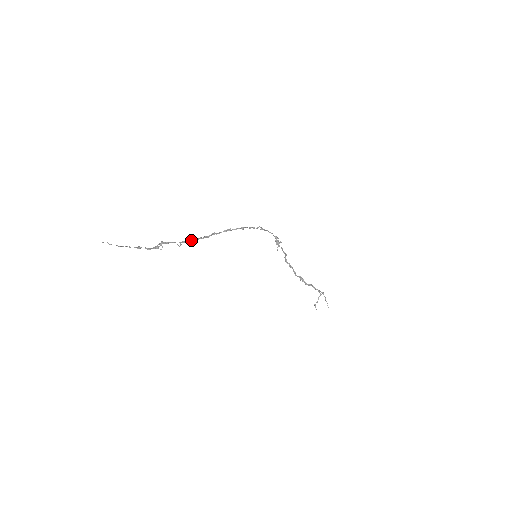
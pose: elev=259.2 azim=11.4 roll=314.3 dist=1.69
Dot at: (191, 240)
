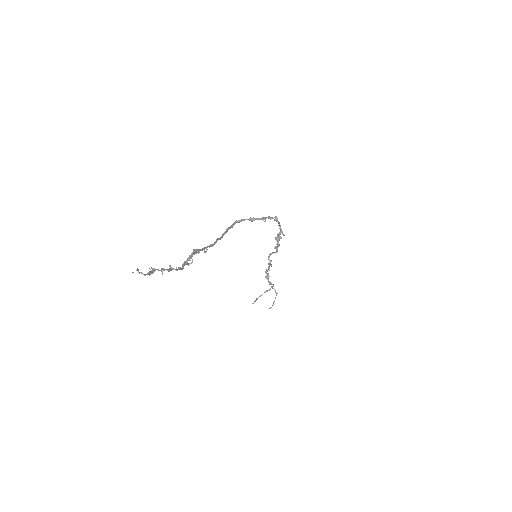
Dot at: (217, 239)
